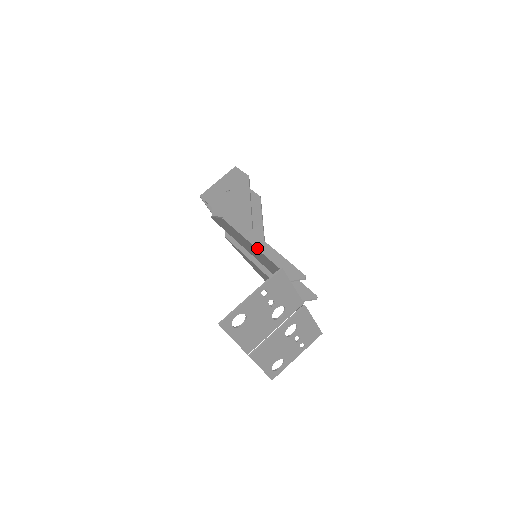
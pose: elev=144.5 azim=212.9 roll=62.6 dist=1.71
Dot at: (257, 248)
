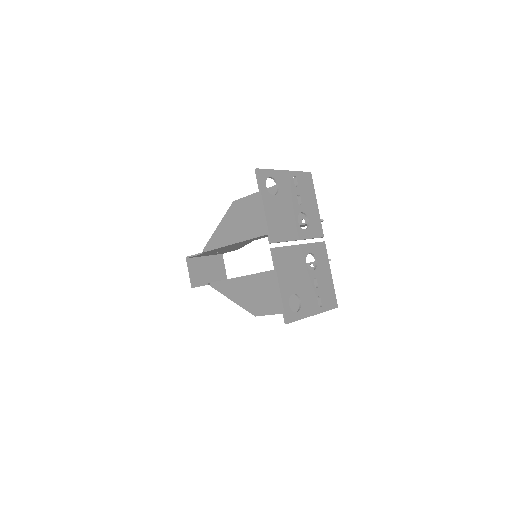
Dot at: occluded
